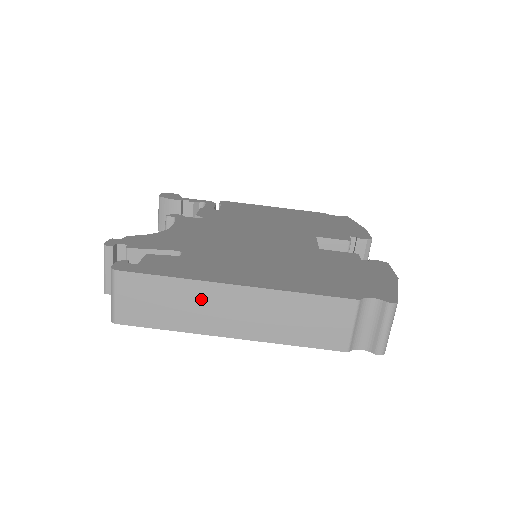
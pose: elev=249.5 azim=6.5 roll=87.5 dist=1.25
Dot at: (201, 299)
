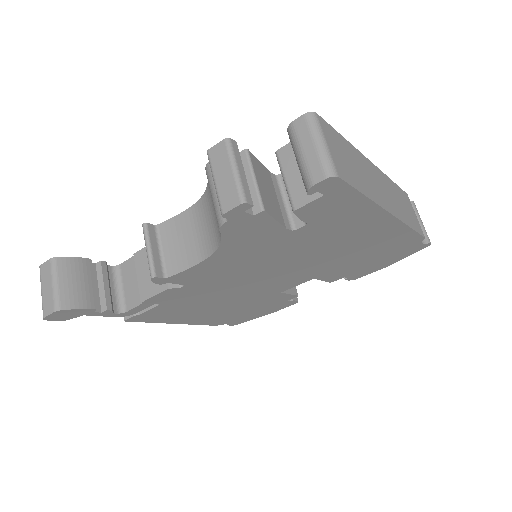
Dot at: (365, 168)
